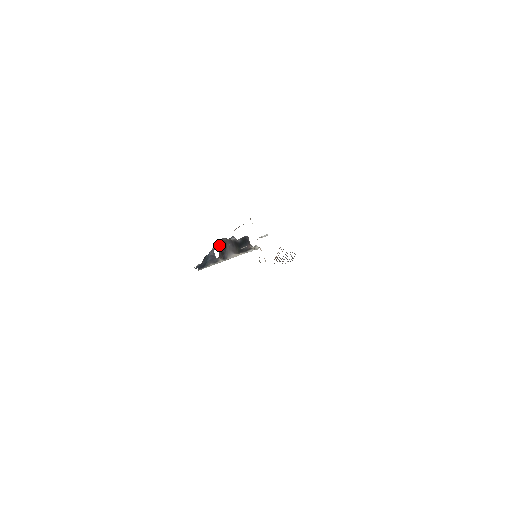
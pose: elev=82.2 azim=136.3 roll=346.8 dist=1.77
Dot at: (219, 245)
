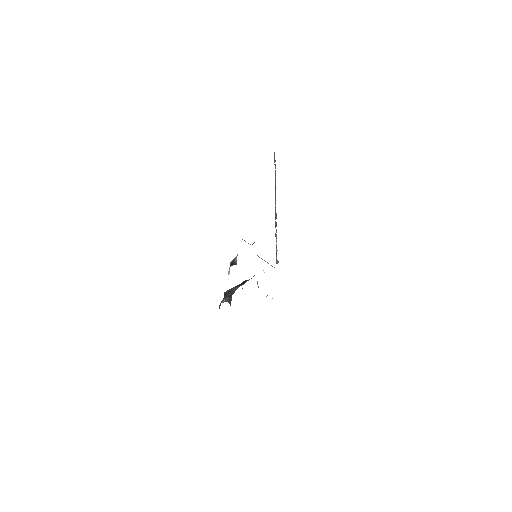
Dot at: (224, 297)
